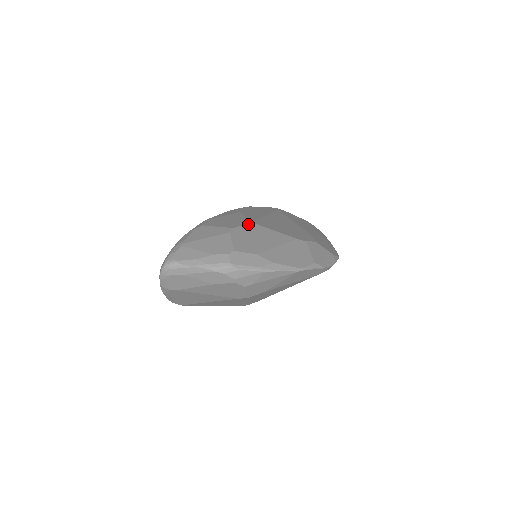
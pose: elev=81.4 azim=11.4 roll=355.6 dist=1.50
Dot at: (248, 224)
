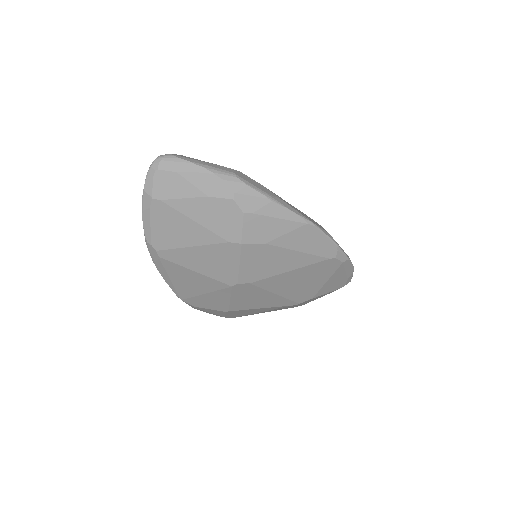
Dot at: occluded
